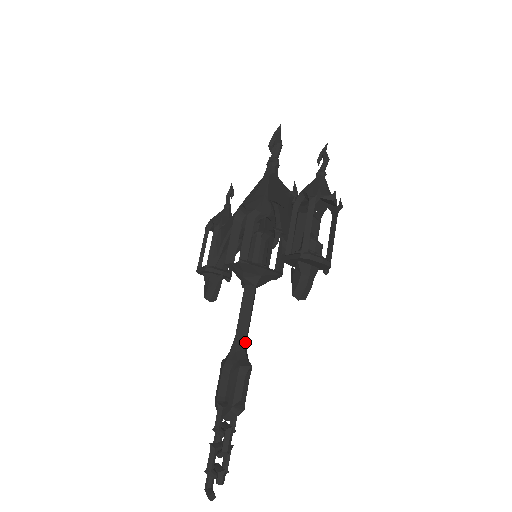
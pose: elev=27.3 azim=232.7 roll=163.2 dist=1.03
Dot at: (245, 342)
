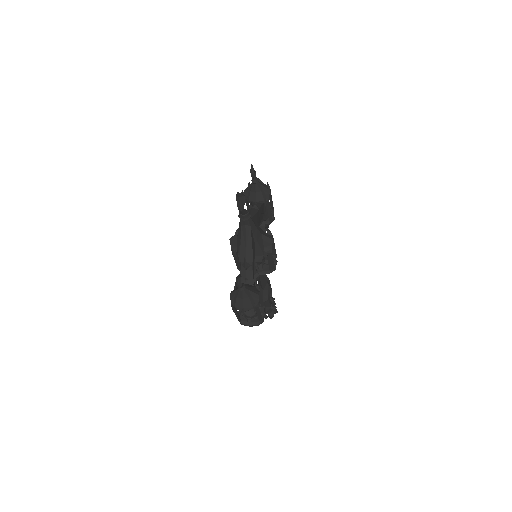
Dot at: (262, 288)
